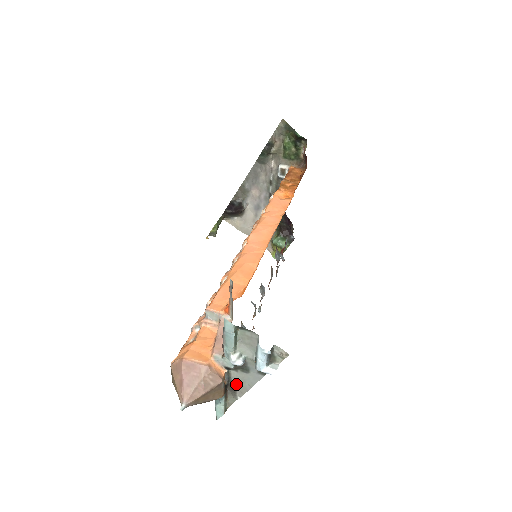
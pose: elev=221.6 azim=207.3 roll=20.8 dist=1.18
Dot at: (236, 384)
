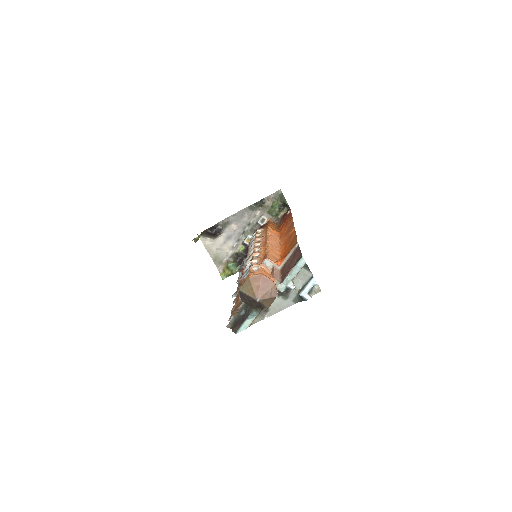
Dot at: (271, 307)
